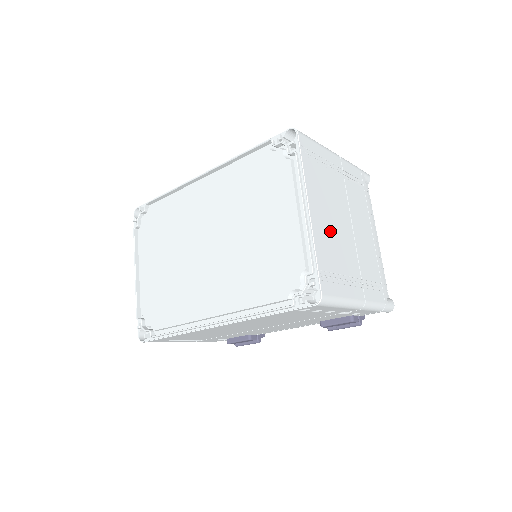
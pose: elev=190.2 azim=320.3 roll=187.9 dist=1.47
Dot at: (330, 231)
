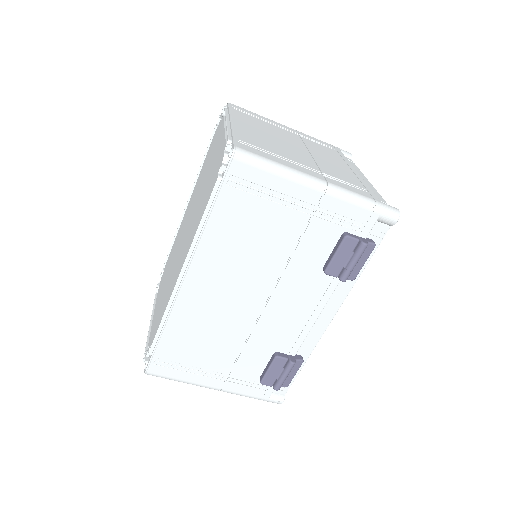
Dot at: (265, 138)
